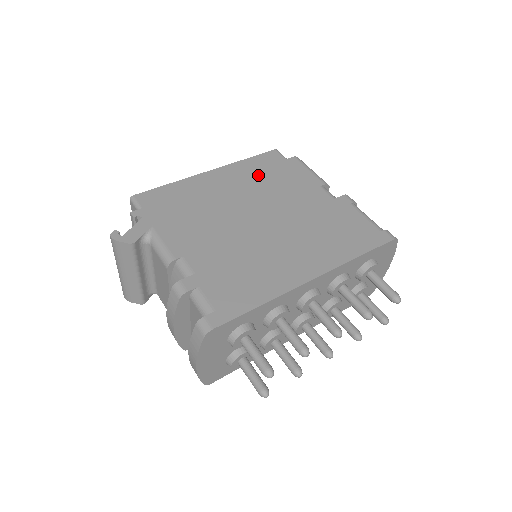
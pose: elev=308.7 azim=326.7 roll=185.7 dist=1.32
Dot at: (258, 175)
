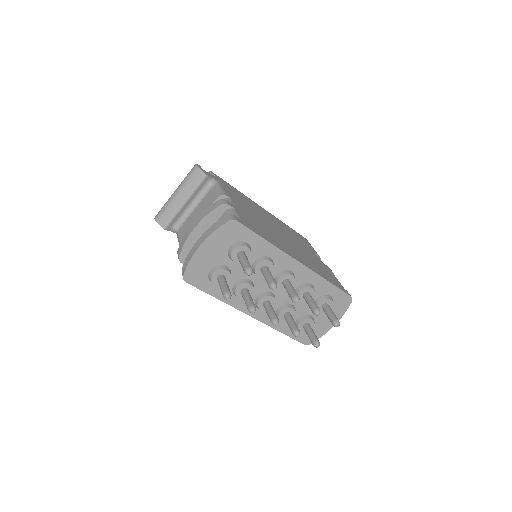
Dot at: (284, 224)
